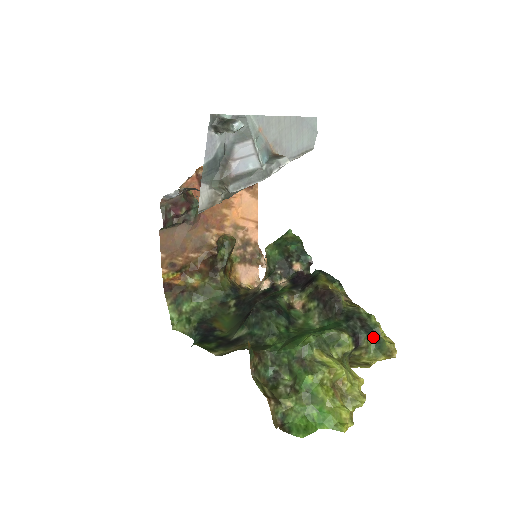
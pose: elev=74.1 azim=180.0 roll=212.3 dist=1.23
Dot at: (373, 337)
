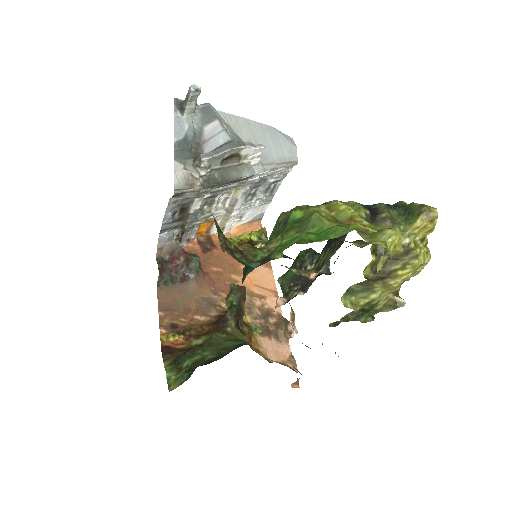
Dot at: (397, 210)
